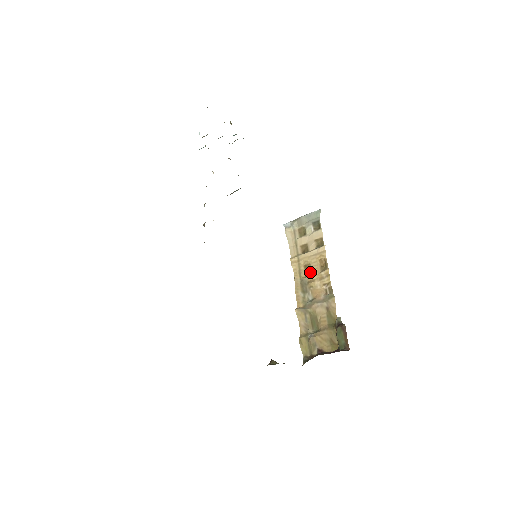
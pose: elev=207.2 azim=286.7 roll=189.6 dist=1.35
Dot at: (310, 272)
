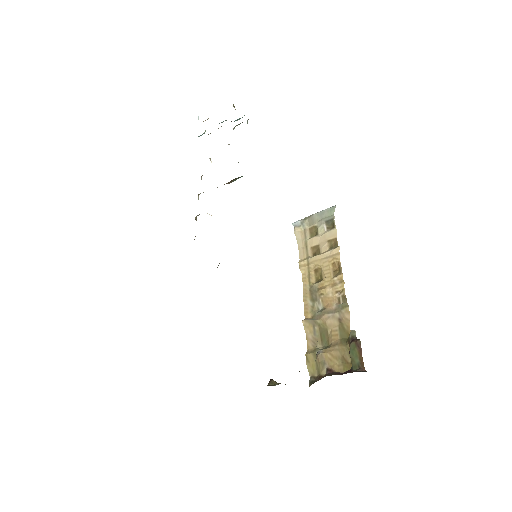
Dot at: (321, 277)
